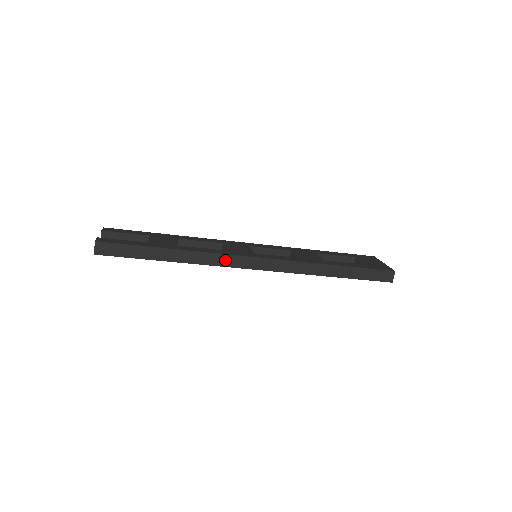
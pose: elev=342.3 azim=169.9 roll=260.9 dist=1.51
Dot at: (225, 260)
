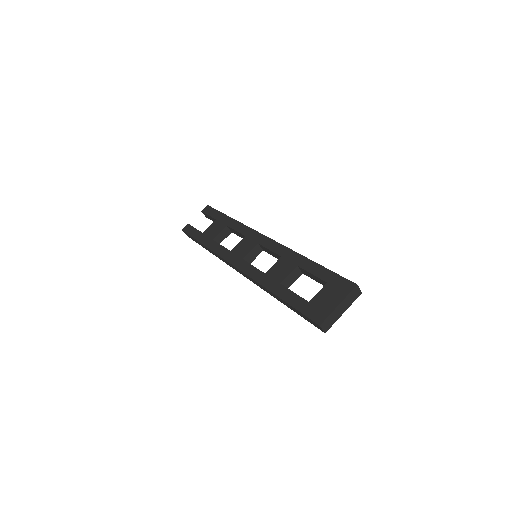
Dot at: (225, 261)
